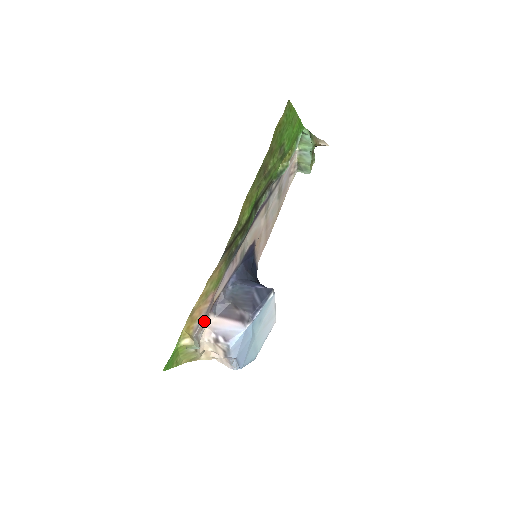
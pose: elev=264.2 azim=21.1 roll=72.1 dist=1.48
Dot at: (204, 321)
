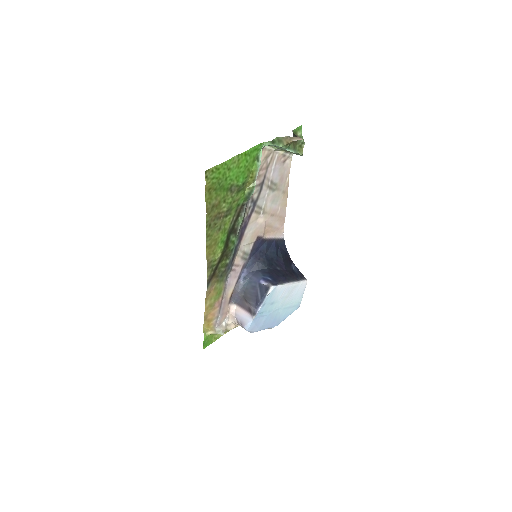
Dot at: (223, 314)
